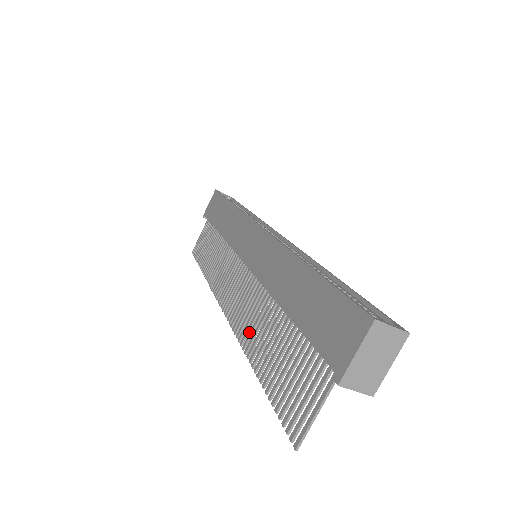
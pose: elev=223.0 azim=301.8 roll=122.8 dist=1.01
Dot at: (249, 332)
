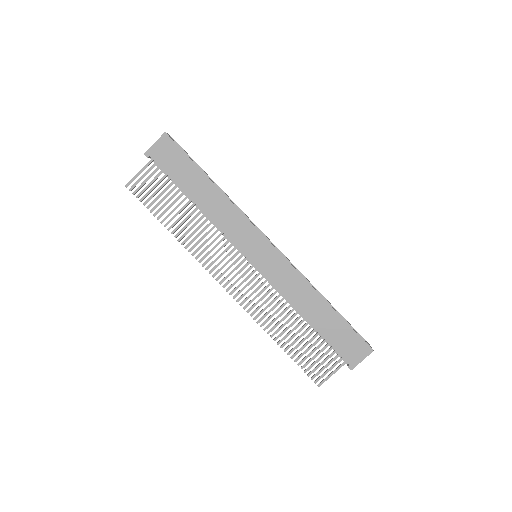
Dot at: occluded
